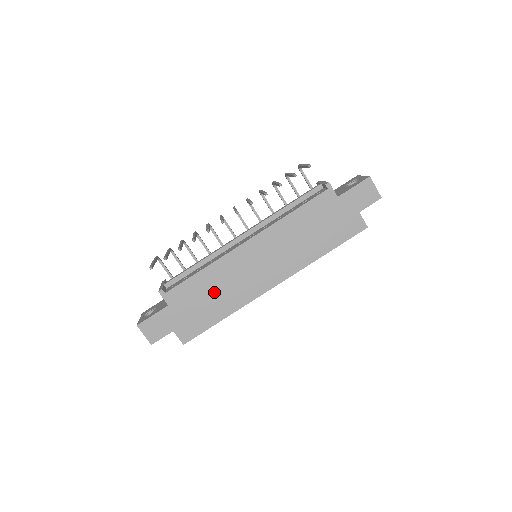
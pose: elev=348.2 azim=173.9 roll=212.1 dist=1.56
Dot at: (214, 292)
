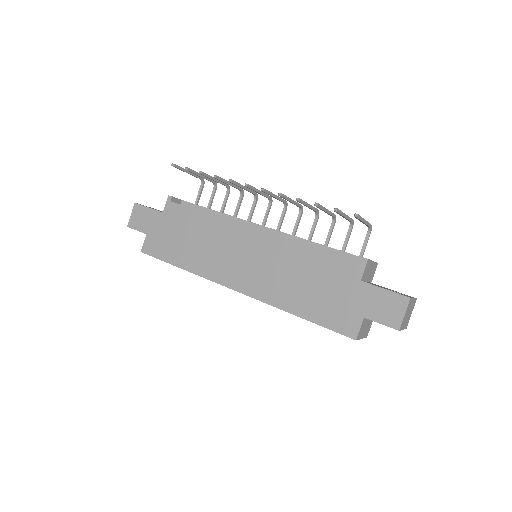
Dot at: (195, 240)
